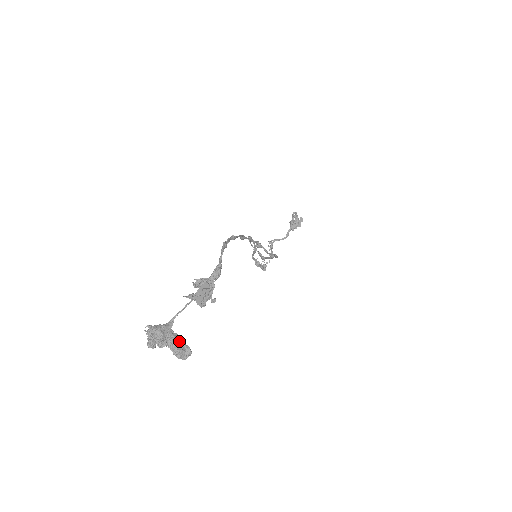
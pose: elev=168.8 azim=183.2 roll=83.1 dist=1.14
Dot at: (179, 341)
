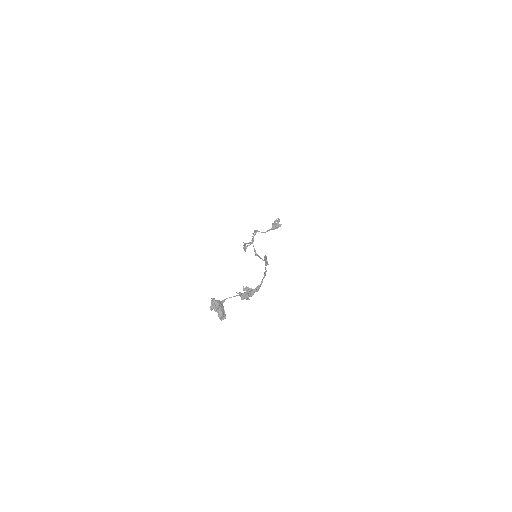
Dot at: (223, 311)
